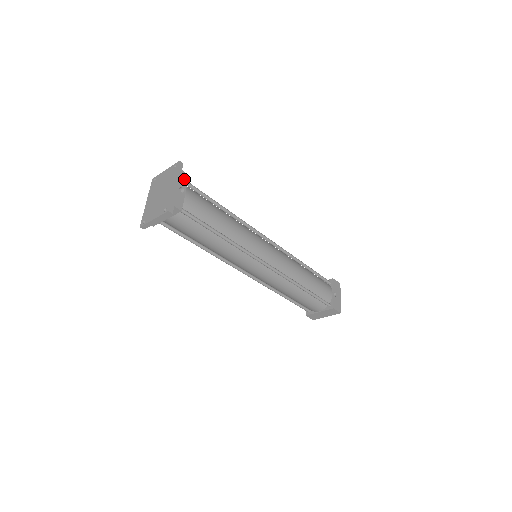
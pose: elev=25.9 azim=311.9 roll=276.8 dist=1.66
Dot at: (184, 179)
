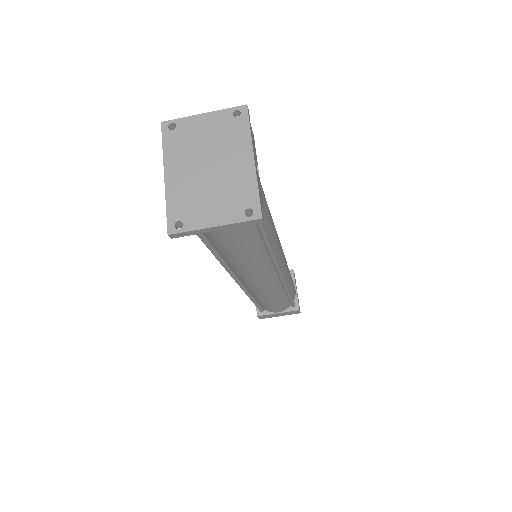
Dot at: (254, 144)
